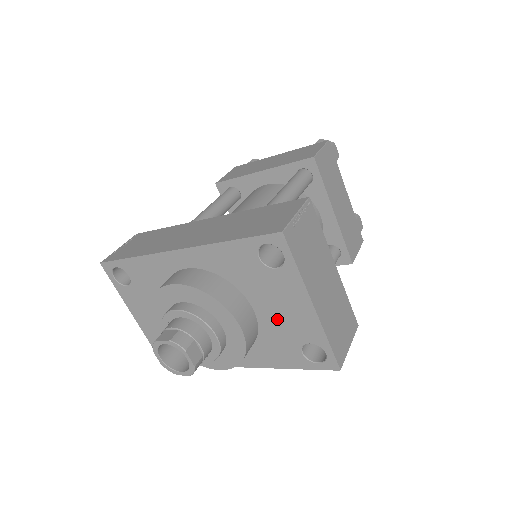
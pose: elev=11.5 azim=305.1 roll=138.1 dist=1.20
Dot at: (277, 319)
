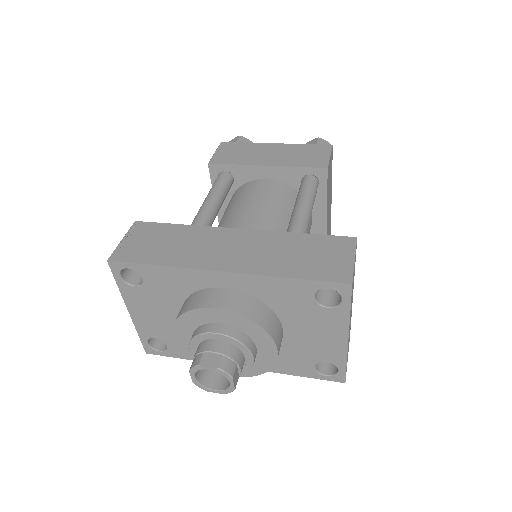
Dot at: (304, 341)
